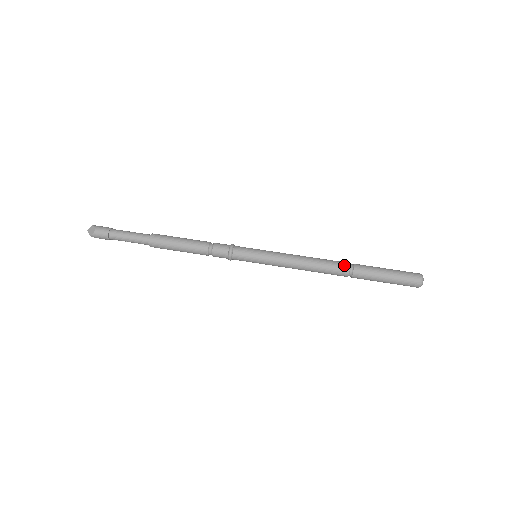
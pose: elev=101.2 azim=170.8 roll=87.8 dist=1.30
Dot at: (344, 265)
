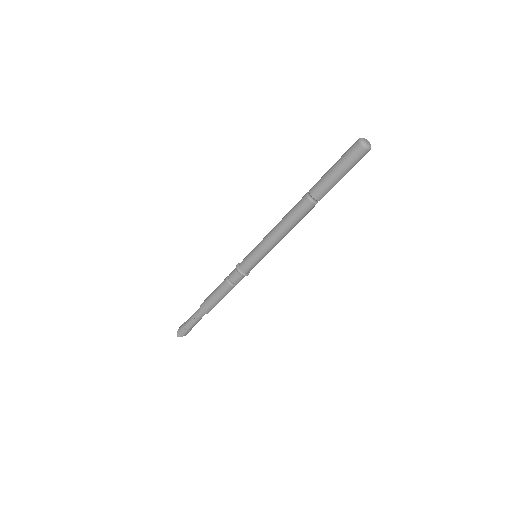
Dot at: (303, 197)
